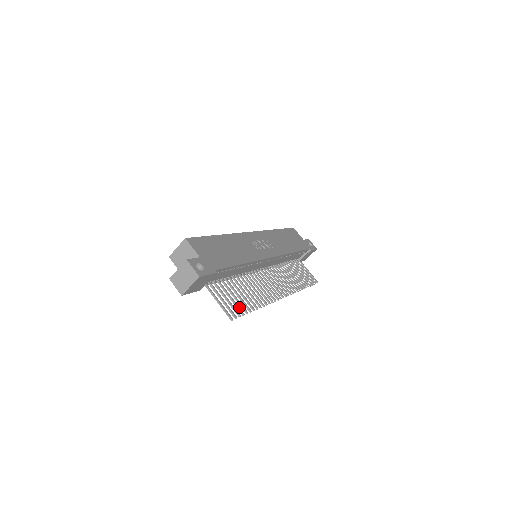
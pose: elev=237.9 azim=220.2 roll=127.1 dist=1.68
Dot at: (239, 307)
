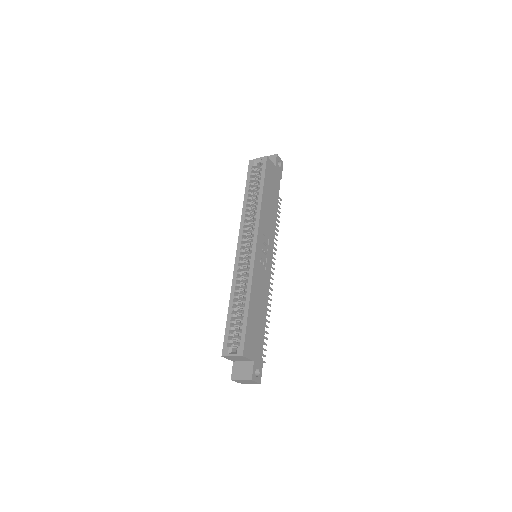
Dot at: (264, 343)
